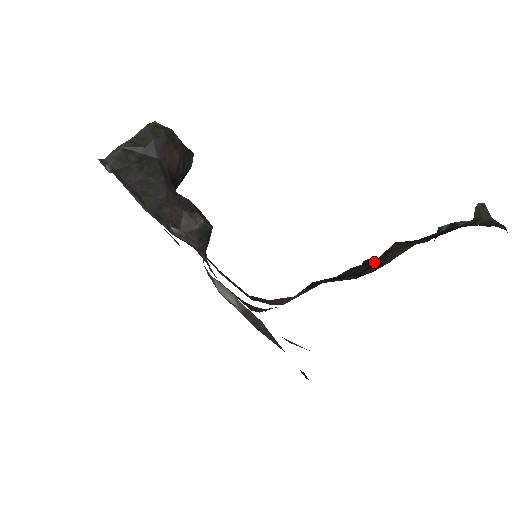
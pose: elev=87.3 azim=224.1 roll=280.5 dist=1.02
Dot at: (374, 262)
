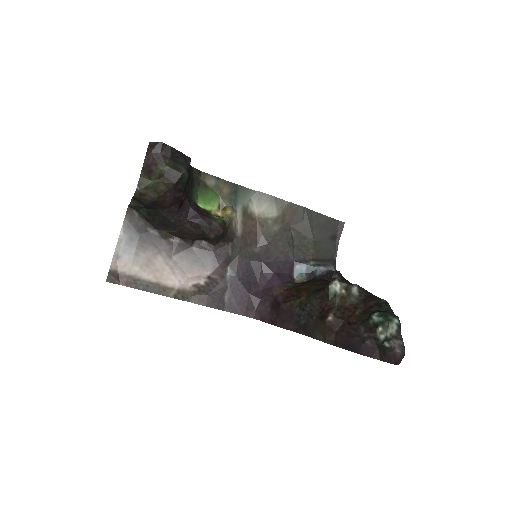
Dot at: (312, 321)
